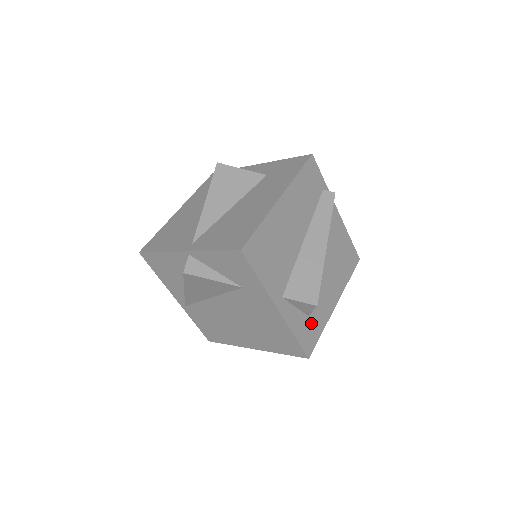
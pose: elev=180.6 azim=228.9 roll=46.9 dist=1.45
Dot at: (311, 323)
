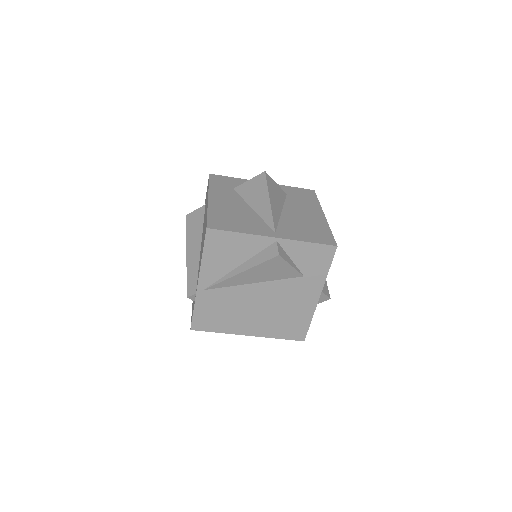
Dot at: occluded
